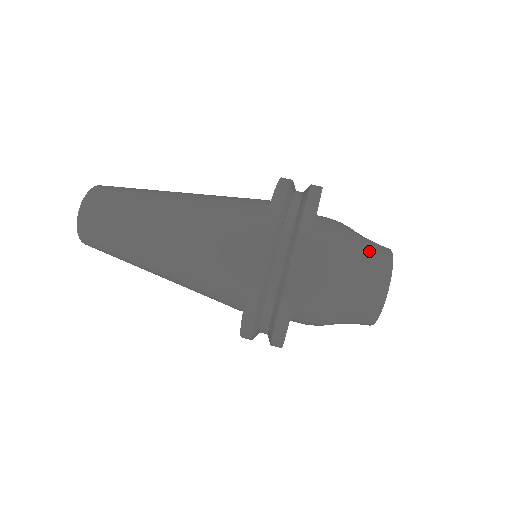
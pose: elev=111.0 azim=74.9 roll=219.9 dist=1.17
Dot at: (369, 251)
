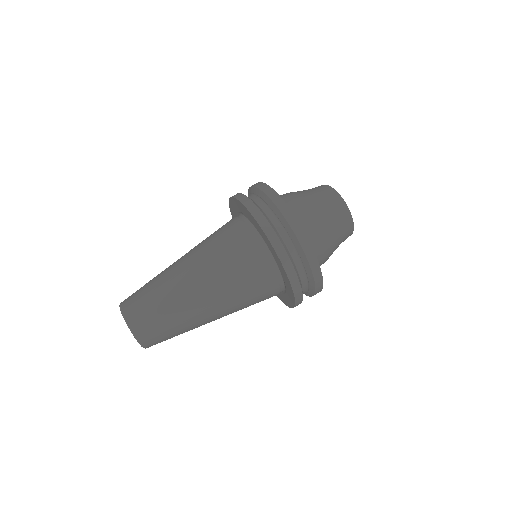
Dot at: (333, 215)
